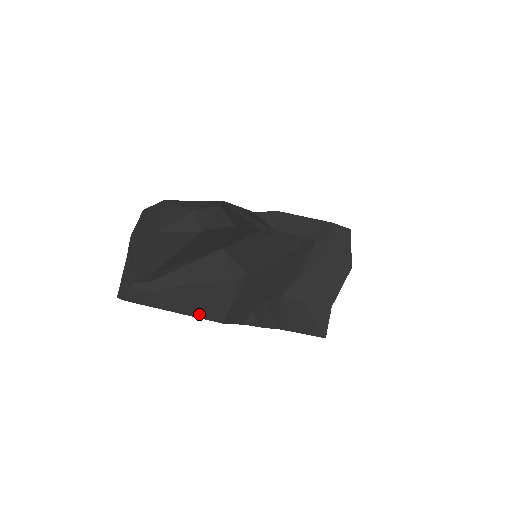
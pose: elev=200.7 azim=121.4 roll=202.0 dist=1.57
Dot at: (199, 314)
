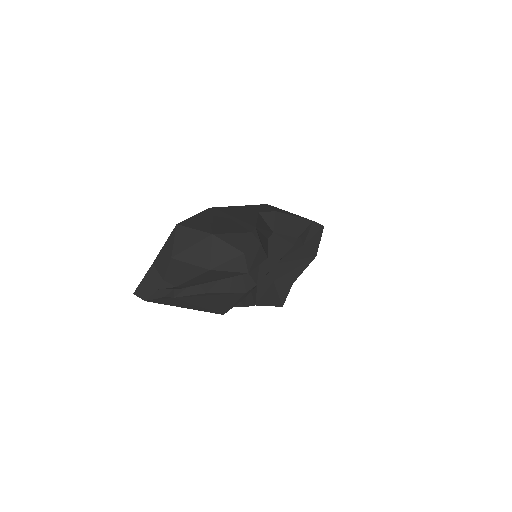
Dot at: (207, 310)
